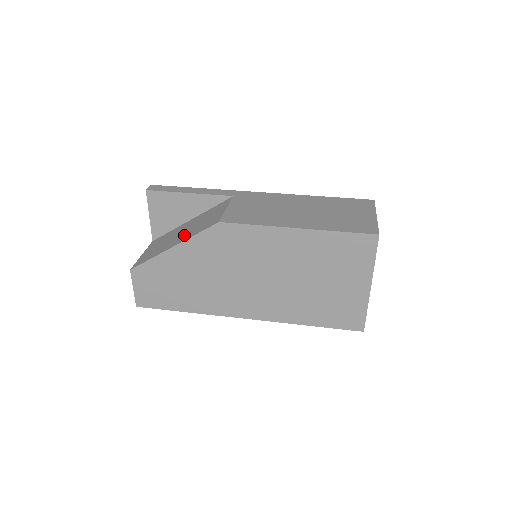
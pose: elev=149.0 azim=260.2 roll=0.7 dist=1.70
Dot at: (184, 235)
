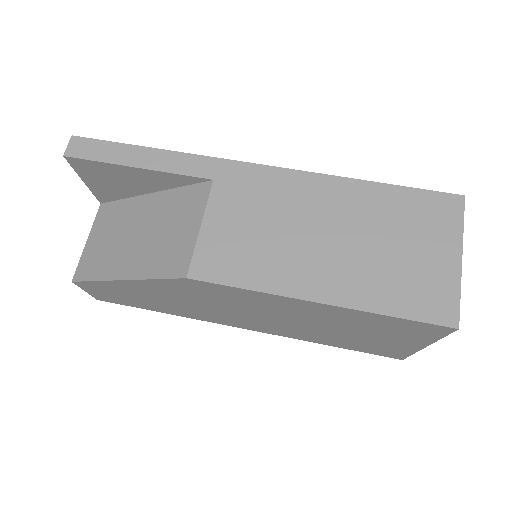
Dot at: (138, 254)
